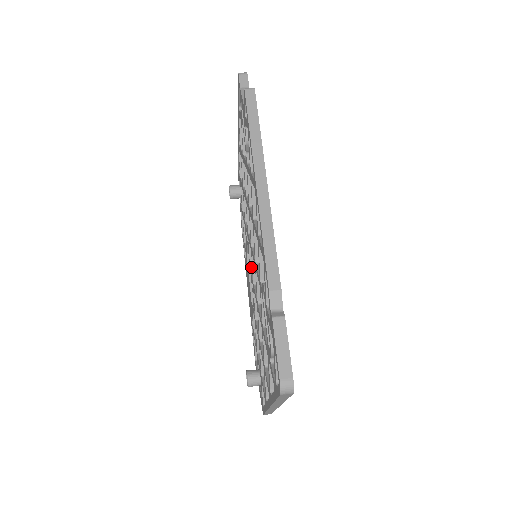
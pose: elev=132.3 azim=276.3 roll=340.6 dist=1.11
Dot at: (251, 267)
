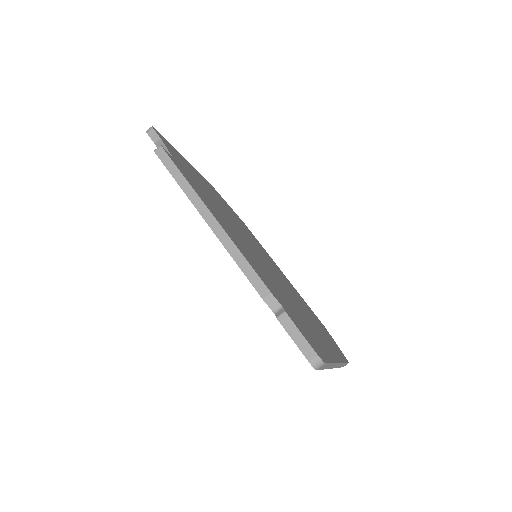
Dot at: occluded
